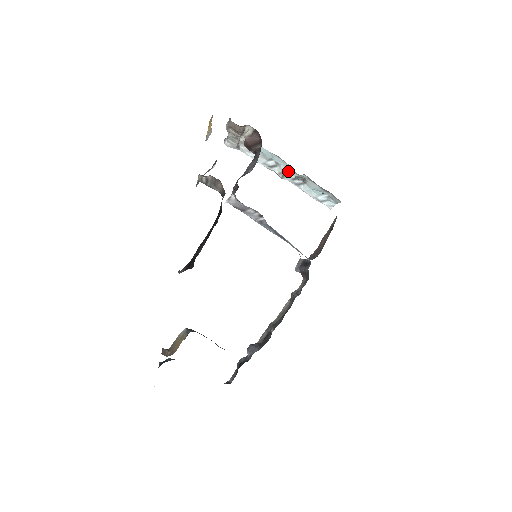
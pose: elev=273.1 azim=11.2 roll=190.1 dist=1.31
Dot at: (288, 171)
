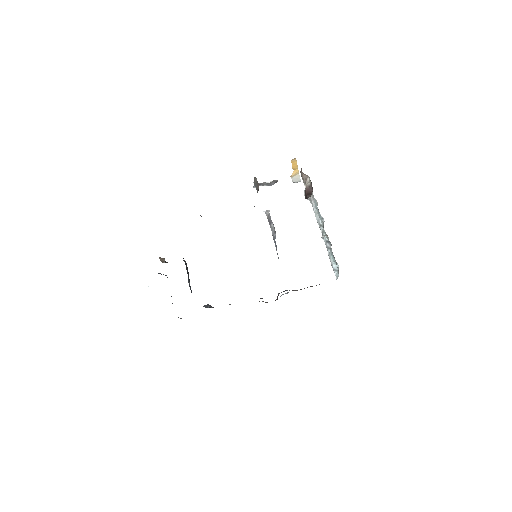
Dot at: (324, 231)
